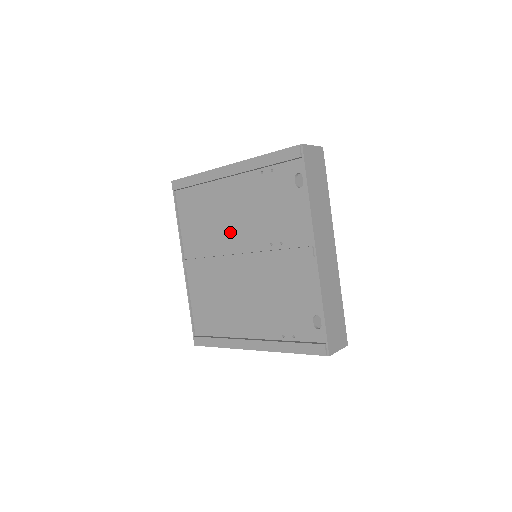
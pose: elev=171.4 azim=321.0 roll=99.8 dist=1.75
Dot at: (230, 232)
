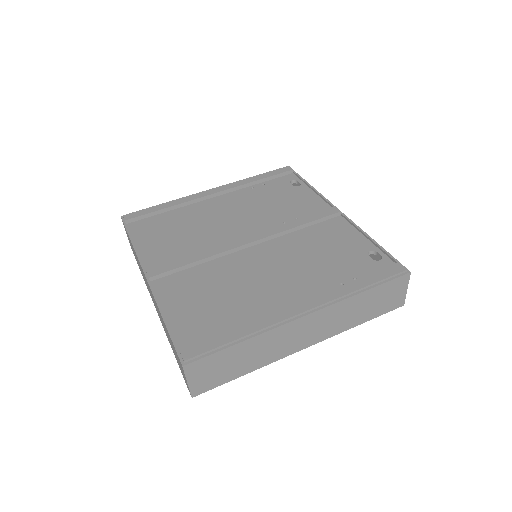
Dot at: (224, 230)
